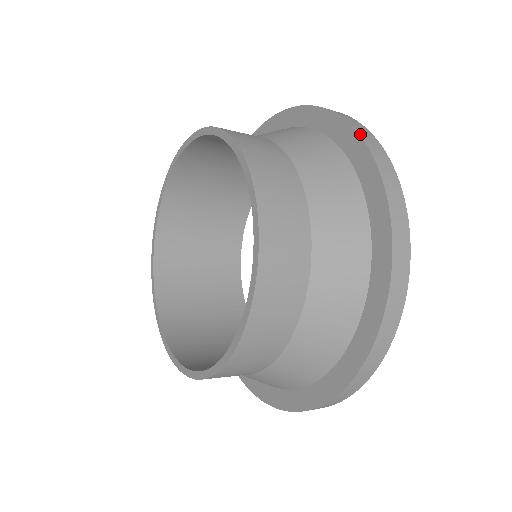
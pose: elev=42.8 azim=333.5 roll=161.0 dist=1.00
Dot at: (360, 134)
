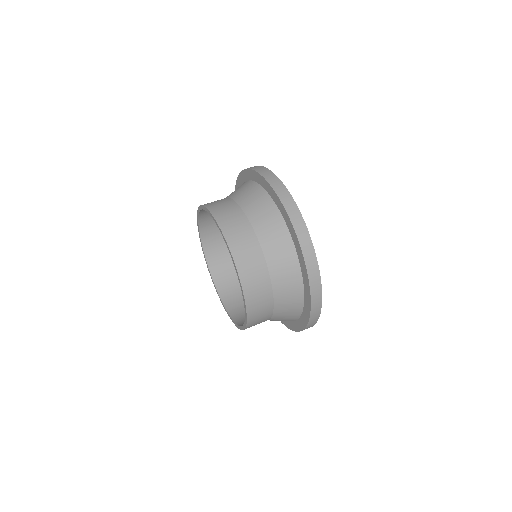
Dot at: (299, 239)
